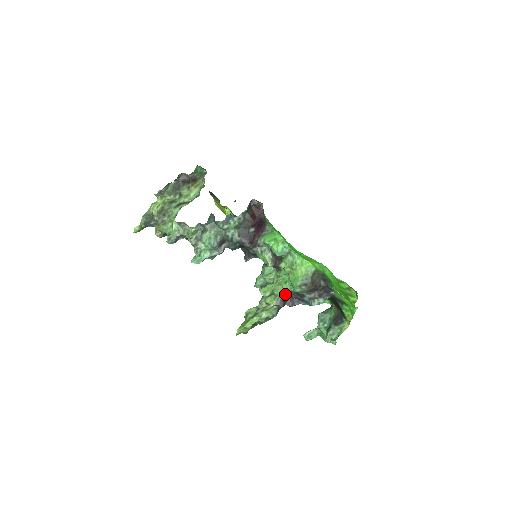
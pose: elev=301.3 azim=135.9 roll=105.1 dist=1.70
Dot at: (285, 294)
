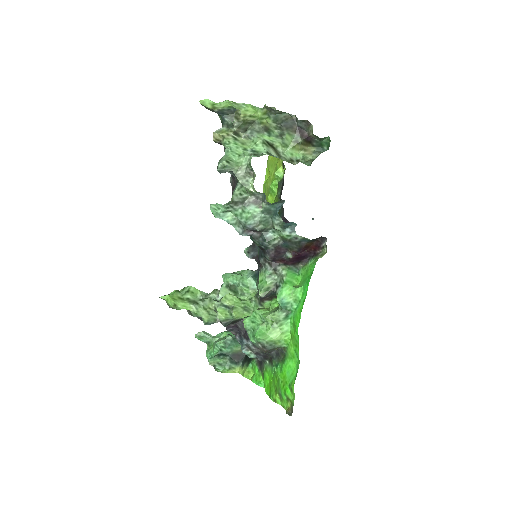
Dot at: (237, 320)
